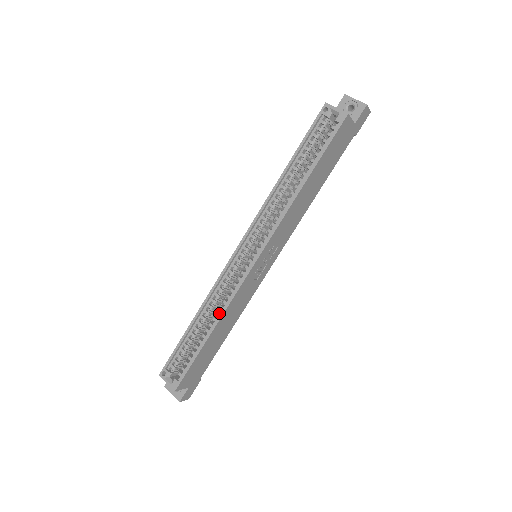
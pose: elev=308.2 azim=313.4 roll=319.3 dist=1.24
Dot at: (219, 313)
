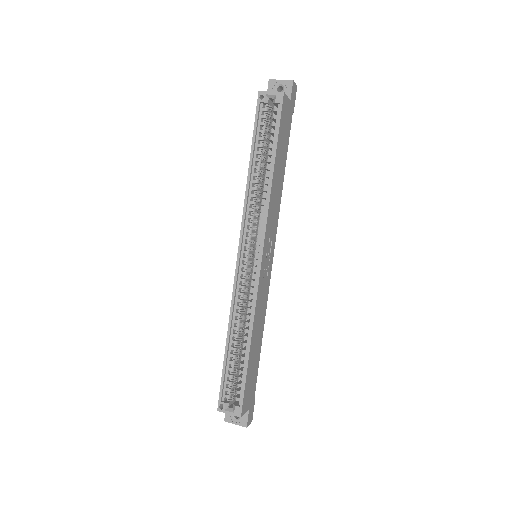
Dot at: (249, 323)
